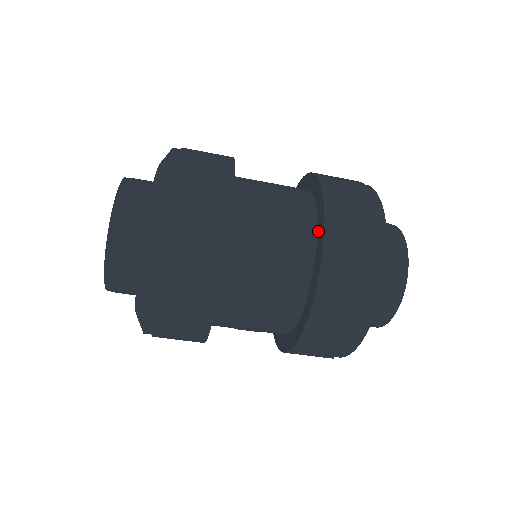
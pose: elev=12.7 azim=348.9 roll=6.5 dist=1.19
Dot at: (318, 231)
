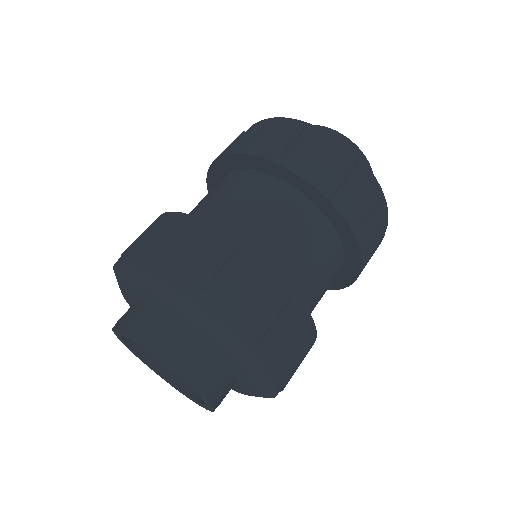
Dot at: (236, 167)
